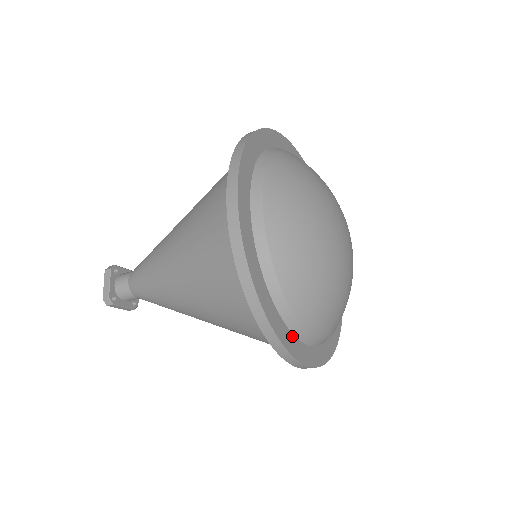
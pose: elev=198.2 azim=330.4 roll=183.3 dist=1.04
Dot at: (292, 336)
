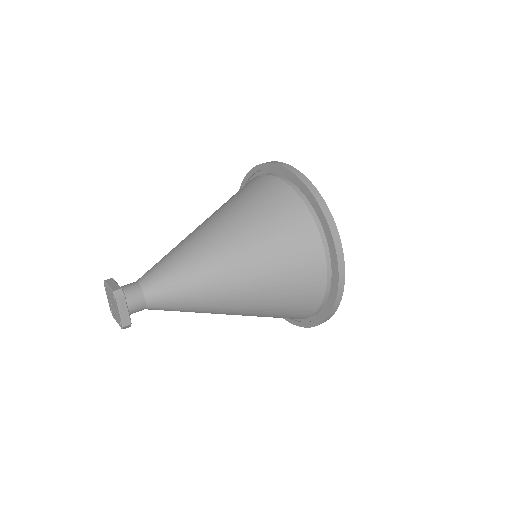
Dot at: occluded
